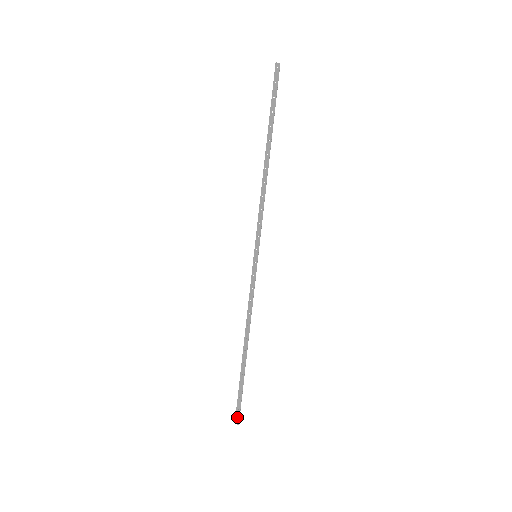
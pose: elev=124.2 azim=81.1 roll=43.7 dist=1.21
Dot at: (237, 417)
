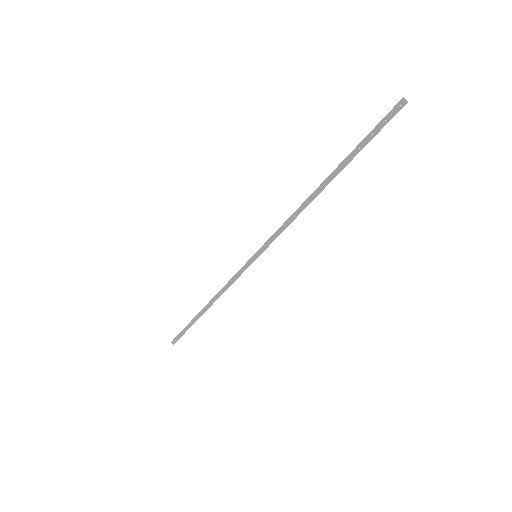
Dot at: (175, 340)
